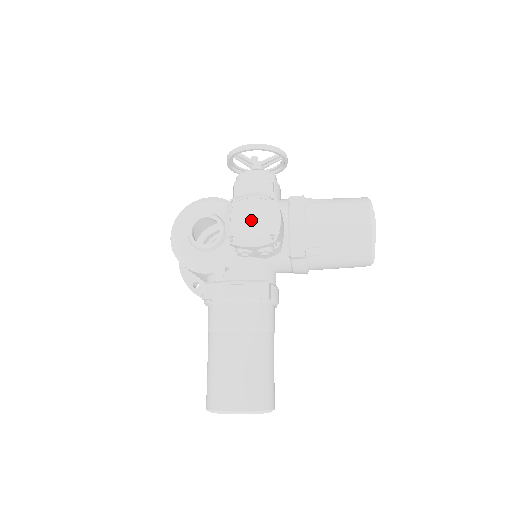
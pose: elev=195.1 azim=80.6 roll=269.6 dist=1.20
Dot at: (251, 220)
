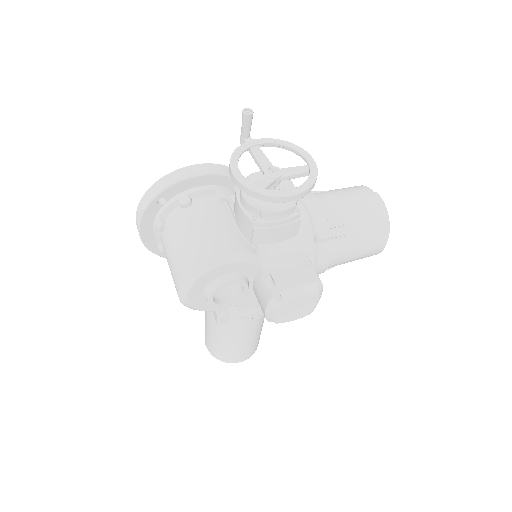
Dot at: (296, 310)
